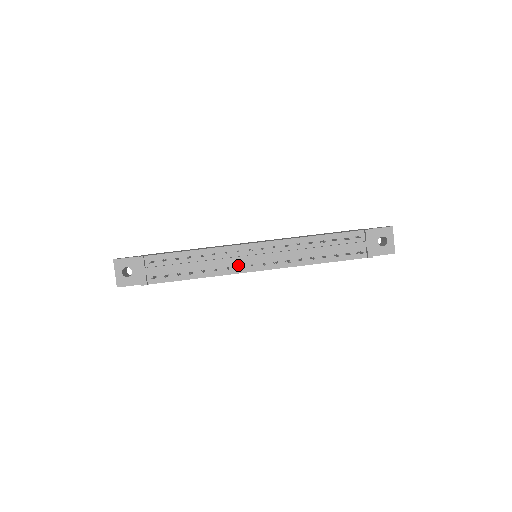
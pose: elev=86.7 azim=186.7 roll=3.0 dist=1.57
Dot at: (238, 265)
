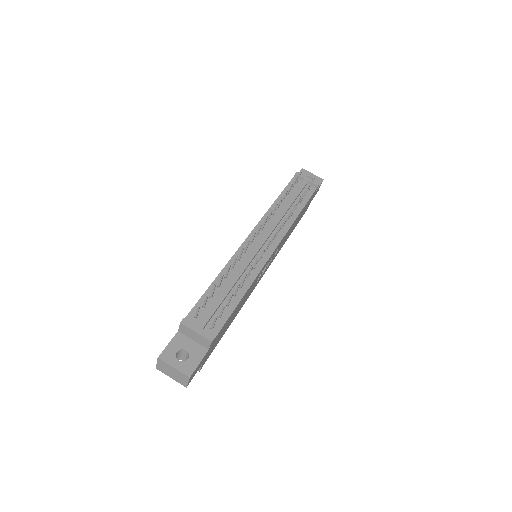
Dot at: occluded
